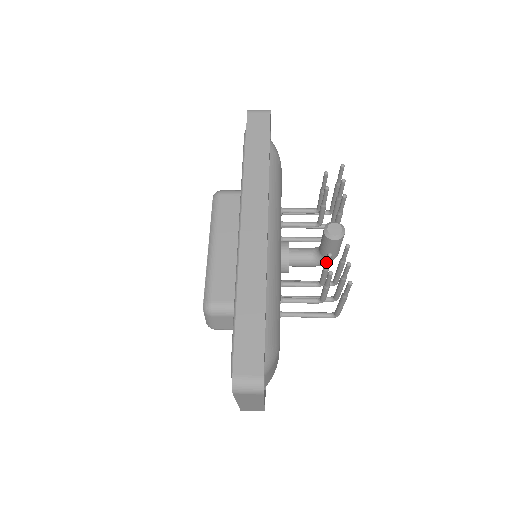
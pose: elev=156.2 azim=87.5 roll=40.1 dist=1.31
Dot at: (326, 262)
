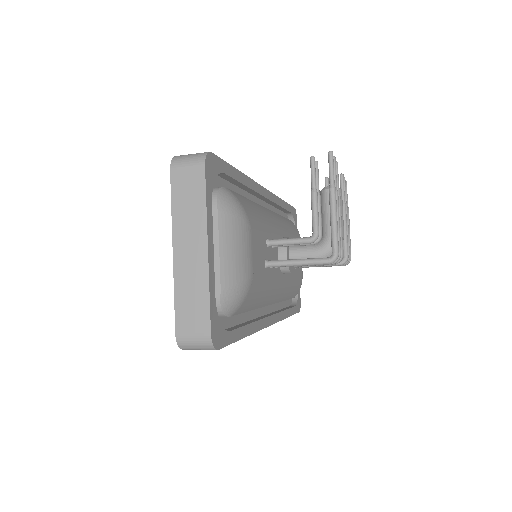
Dot at: occluded
